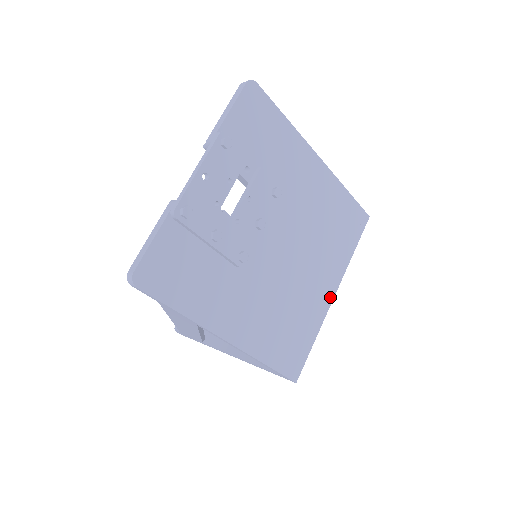
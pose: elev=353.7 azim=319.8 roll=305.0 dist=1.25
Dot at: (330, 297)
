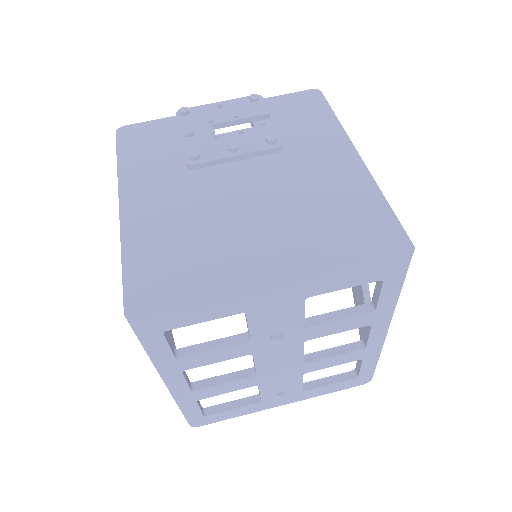
Dot at: (264, 276)
